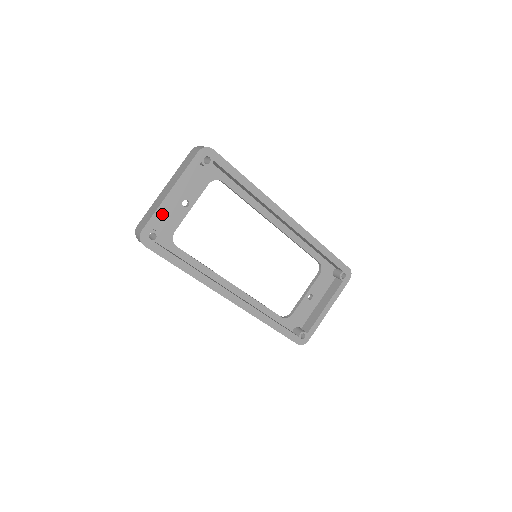
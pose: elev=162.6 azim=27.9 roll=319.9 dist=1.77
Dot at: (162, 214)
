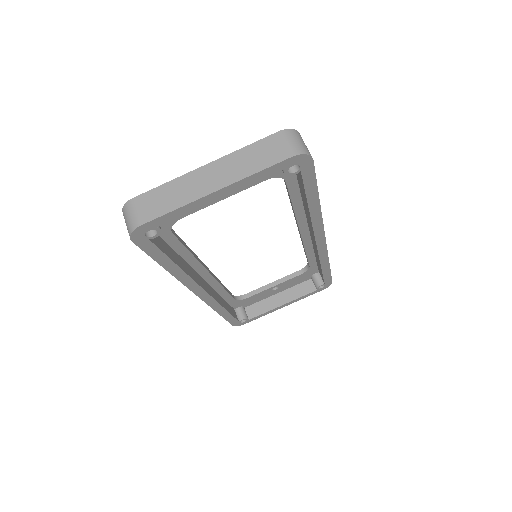
Dot at: (183, 213)
